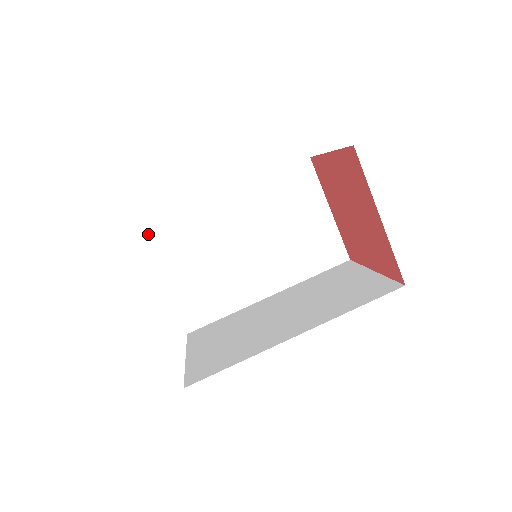
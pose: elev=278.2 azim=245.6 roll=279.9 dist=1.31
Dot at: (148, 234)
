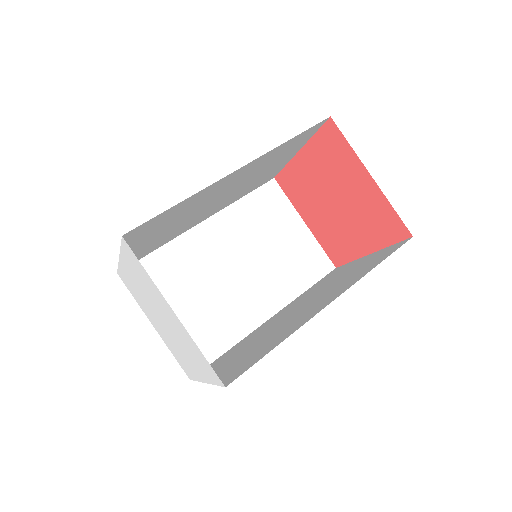
Dot at: occluded
